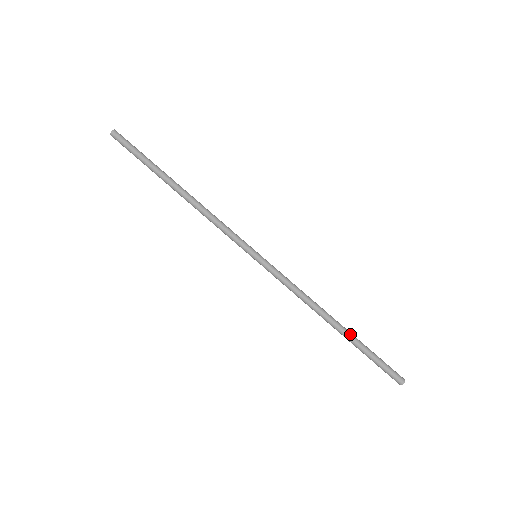
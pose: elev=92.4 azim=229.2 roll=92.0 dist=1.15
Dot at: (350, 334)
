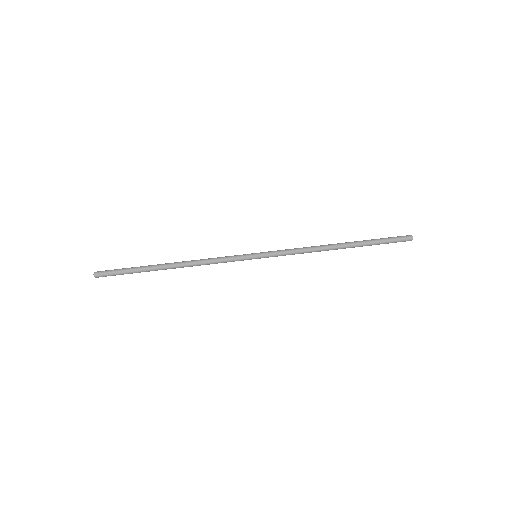
Dot at: (355, 242)
